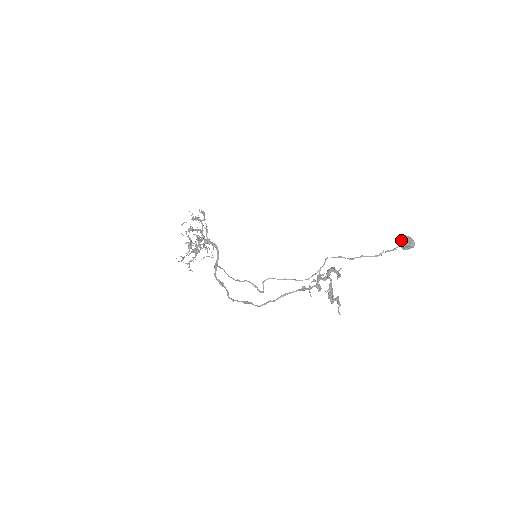
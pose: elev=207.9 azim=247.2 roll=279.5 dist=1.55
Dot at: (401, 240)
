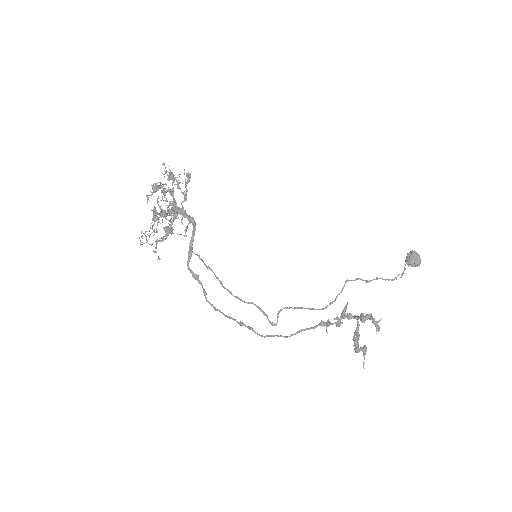
Dot at: (410, 256)
